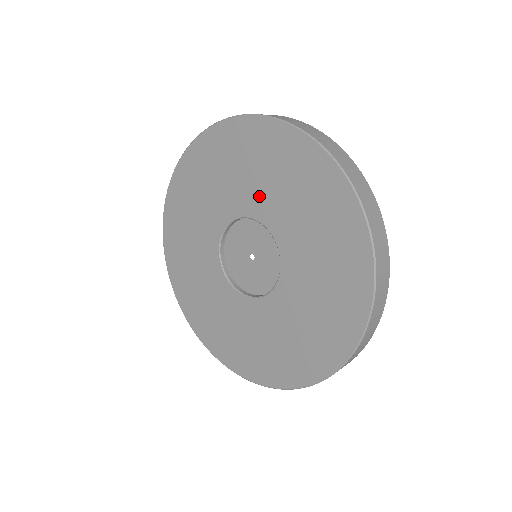
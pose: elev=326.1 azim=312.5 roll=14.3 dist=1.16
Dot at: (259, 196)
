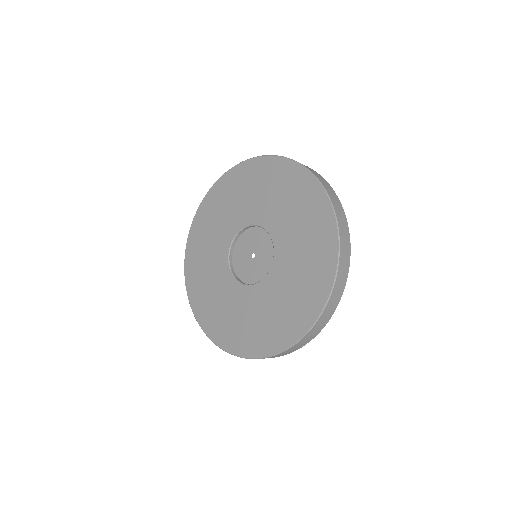
Dot at: (288, 243)
